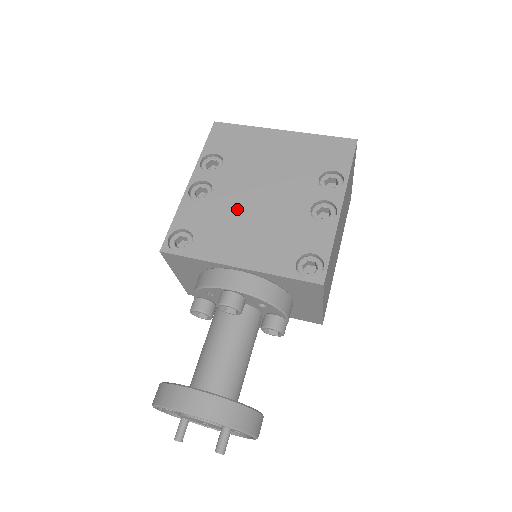
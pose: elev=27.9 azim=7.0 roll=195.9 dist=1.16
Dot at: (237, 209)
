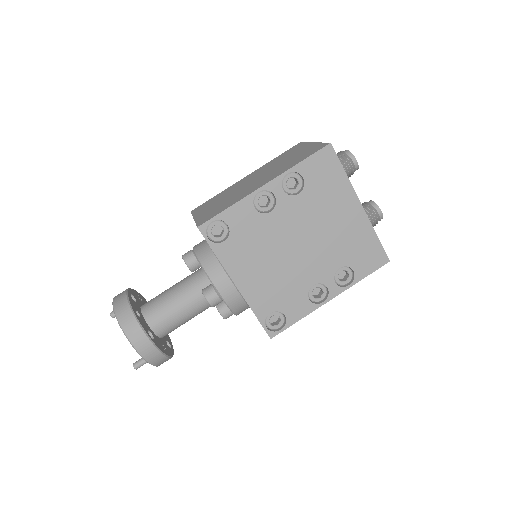
Dot at: (274, 242)
